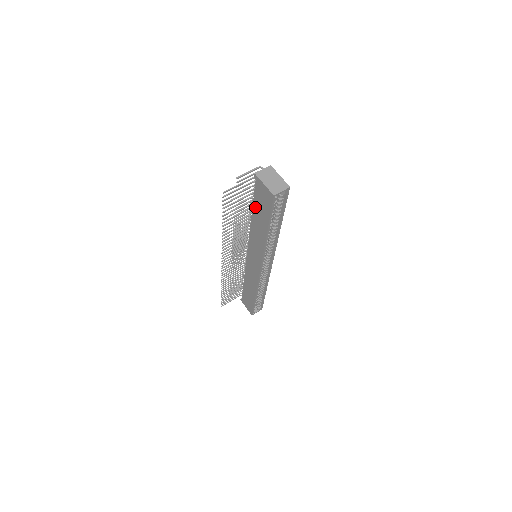
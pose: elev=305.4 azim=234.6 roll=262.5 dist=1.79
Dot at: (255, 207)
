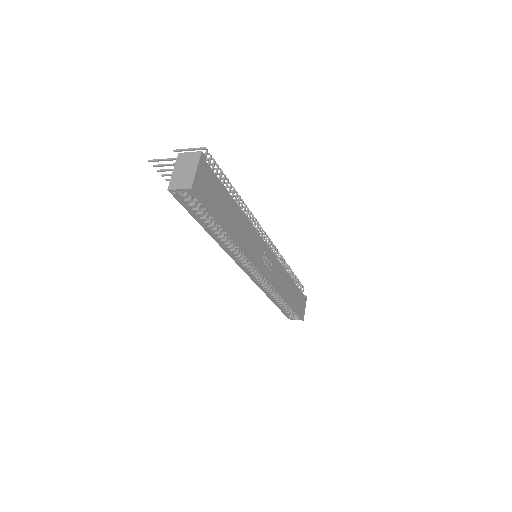
Dot at: occluded
